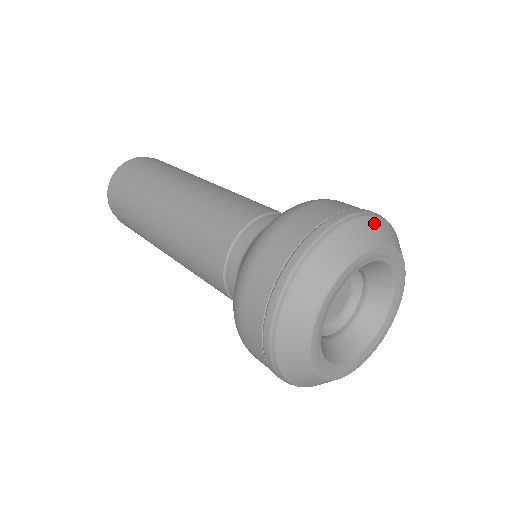
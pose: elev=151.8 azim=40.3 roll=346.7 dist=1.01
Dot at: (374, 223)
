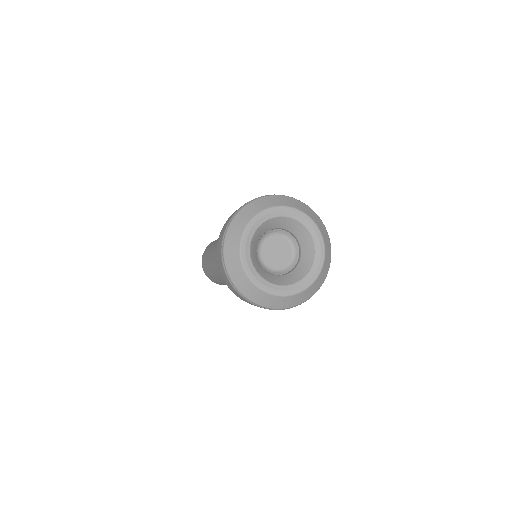
Dot at: (280, 198)
